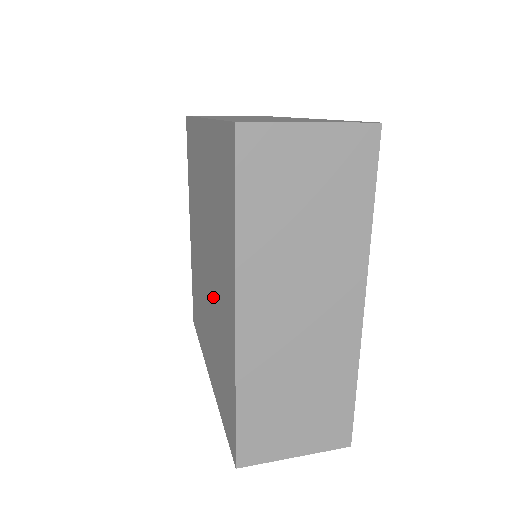
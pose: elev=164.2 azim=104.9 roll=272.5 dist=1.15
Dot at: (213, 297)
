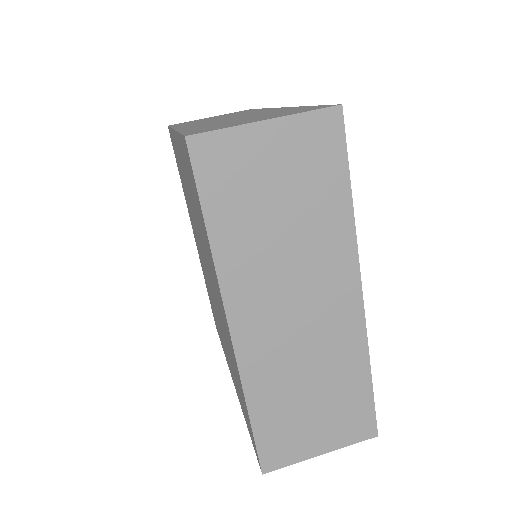
Dot at: (211, 295)
